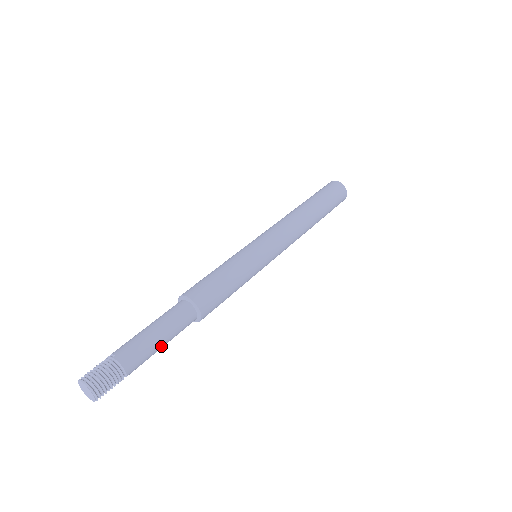
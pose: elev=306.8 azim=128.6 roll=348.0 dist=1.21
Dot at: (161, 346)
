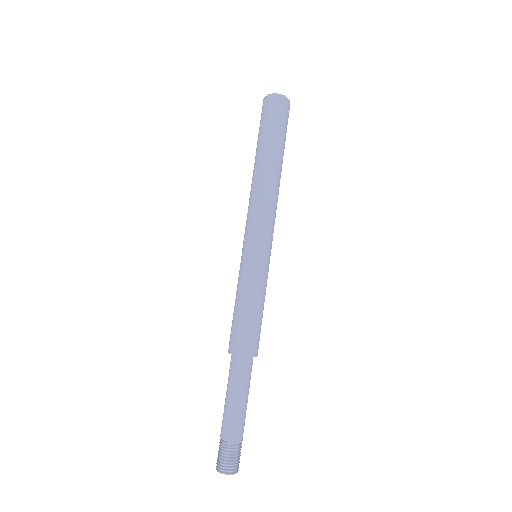
Dot at: (247, 402)
